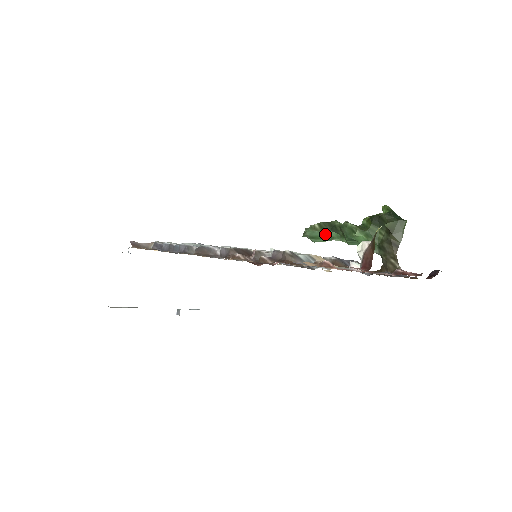
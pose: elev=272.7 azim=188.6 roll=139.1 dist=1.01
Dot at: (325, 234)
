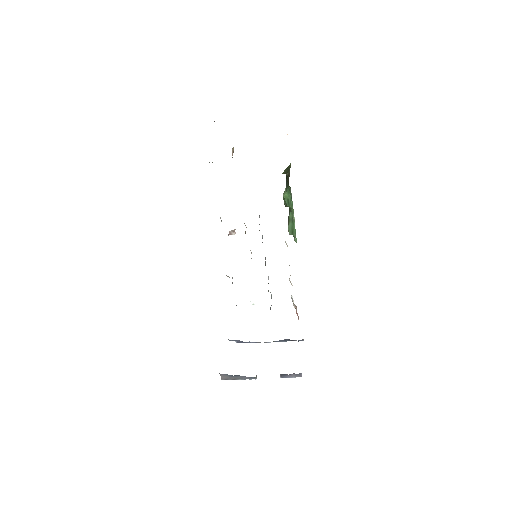
Dot at: (290, 221)
